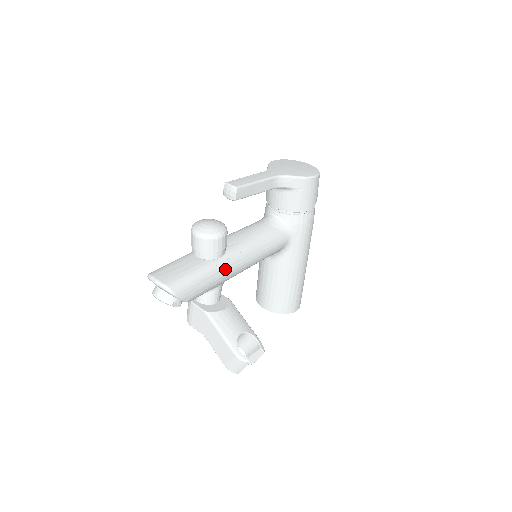
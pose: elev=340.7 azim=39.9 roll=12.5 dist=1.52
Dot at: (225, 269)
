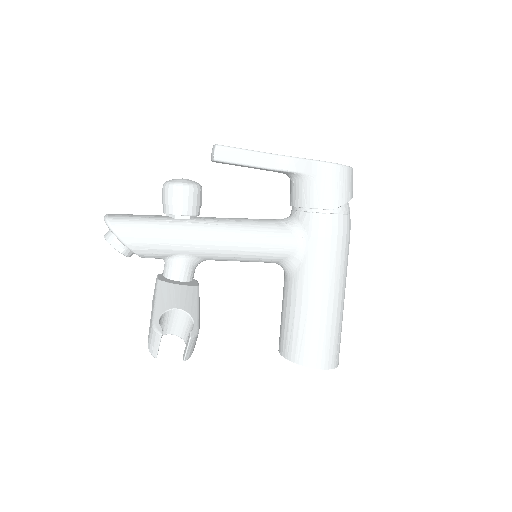
Dot at: (187, 232)
